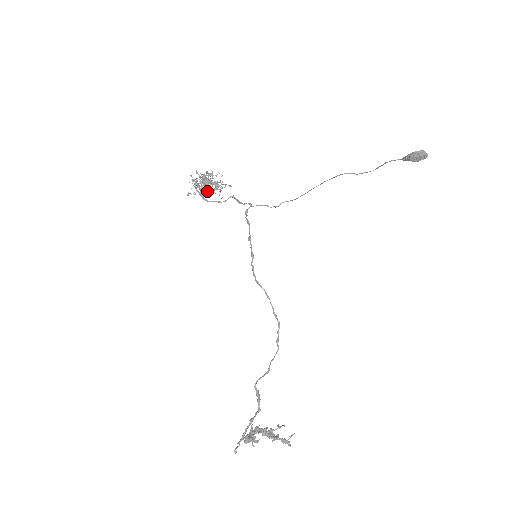
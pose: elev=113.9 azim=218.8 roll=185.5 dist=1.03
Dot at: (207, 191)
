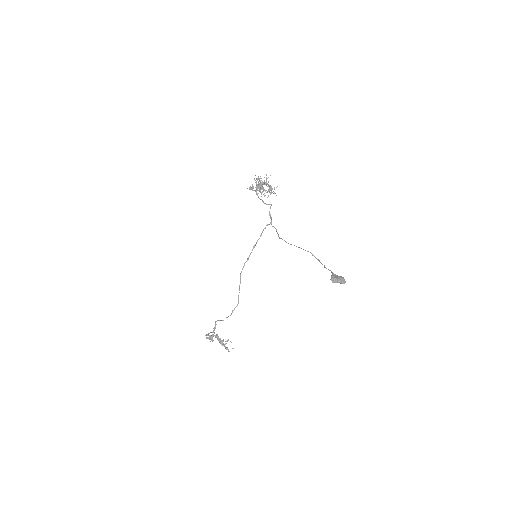
Dot at: occluded
